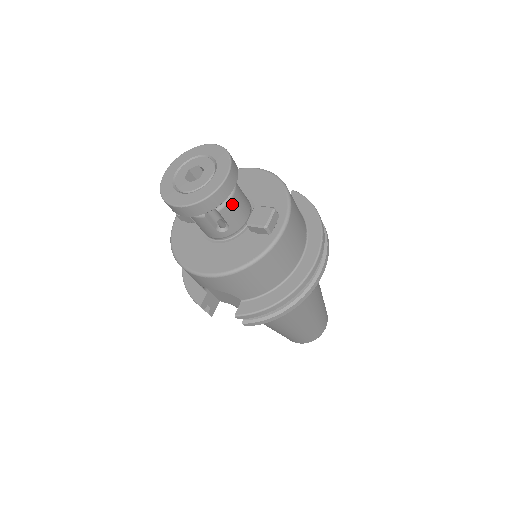
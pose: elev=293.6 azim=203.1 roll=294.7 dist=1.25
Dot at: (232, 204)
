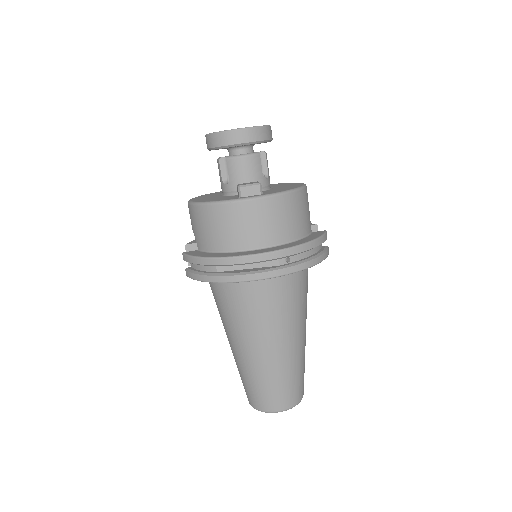
Dot at: (239, 162)
